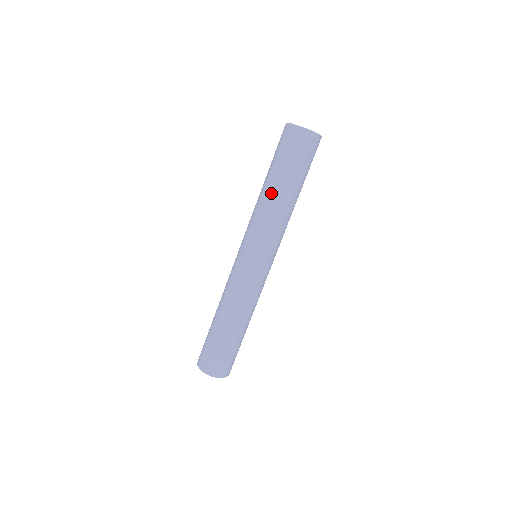
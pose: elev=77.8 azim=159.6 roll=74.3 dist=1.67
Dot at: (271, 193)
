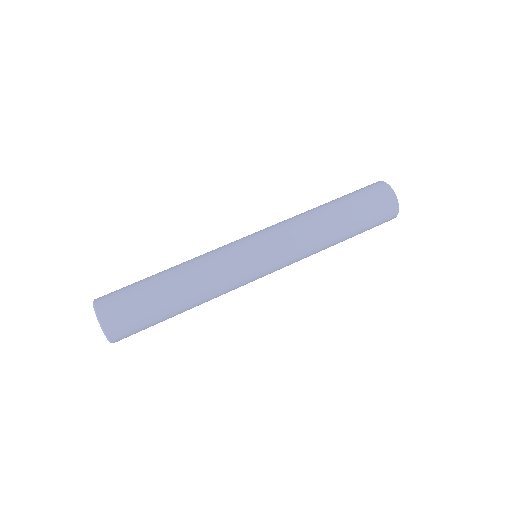
Dot at: (316, 207)
